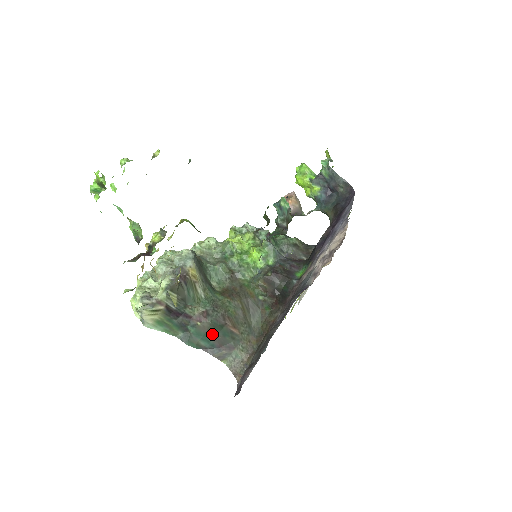
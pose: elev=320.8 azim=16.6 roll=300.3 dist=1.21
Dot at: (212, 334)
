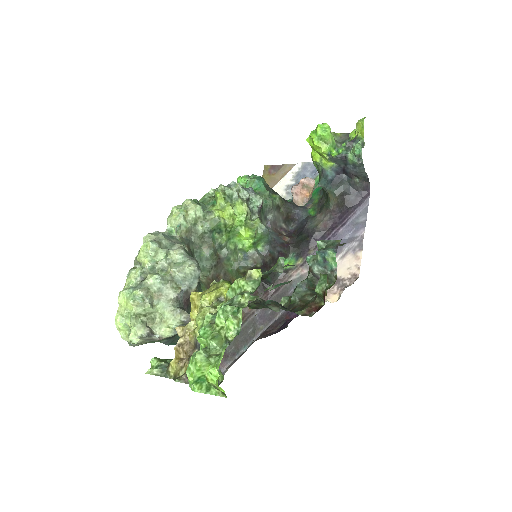
Dot at: occluded
